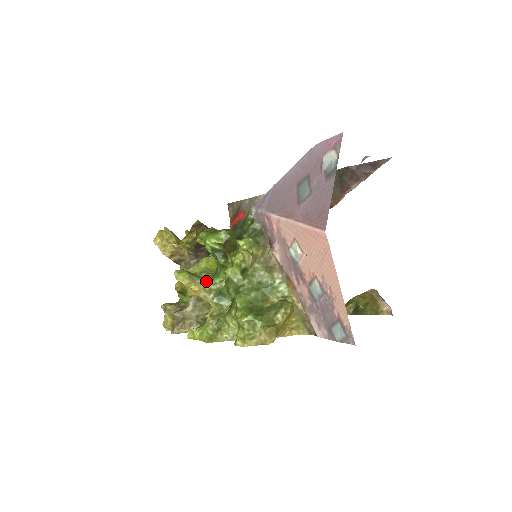
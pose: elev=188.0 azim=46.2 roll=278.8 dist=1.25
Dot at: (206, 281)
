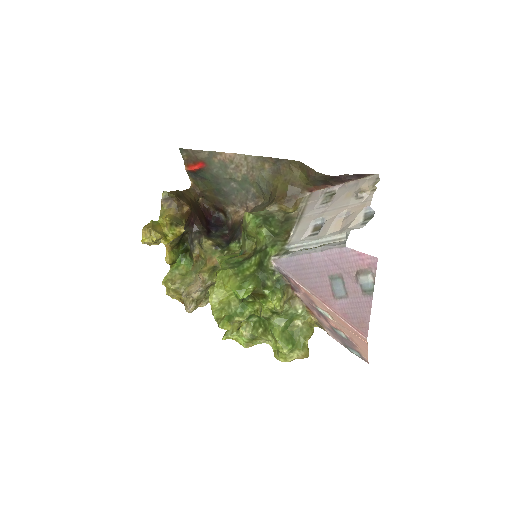
Dot at: (240, 318)
